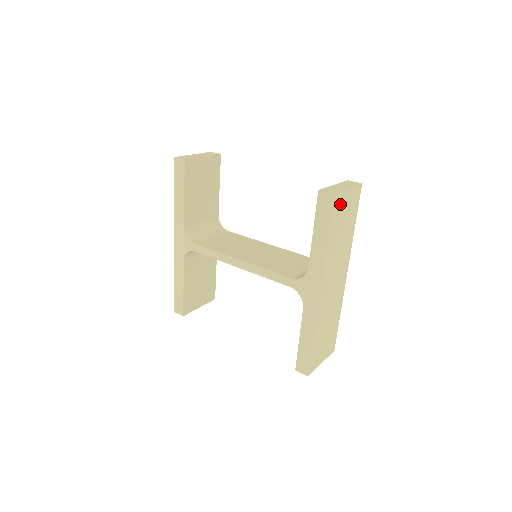
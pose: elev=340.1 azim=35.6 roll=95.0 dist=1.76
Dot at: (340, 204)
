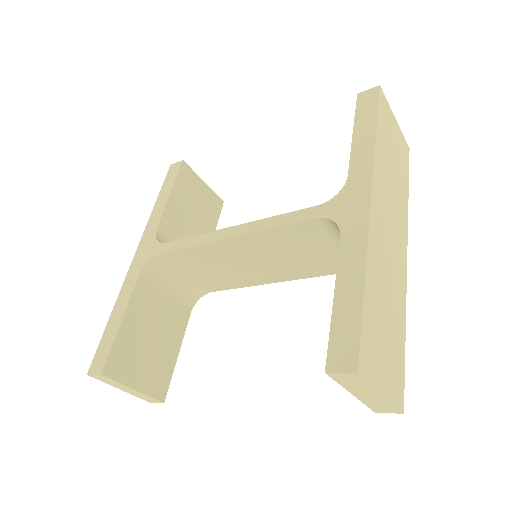
Dot at: (387, 116)
